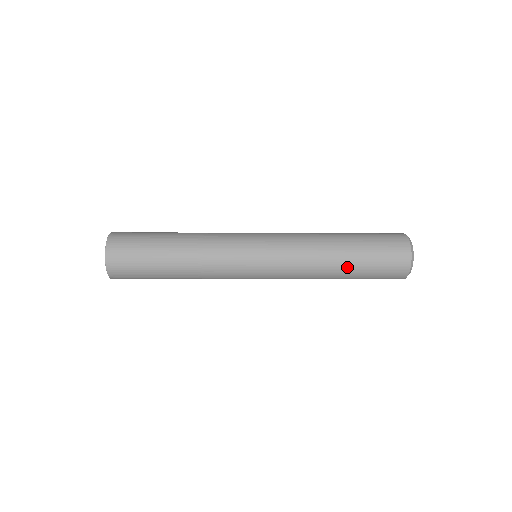
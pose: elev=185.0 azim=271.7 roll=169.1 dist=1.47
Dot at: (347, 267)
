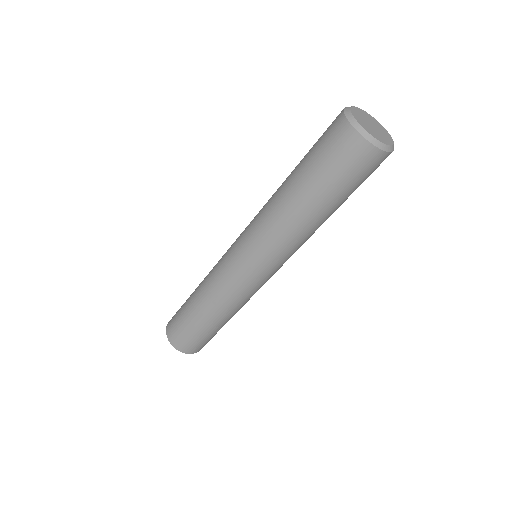
Dot at: (318, 207)
